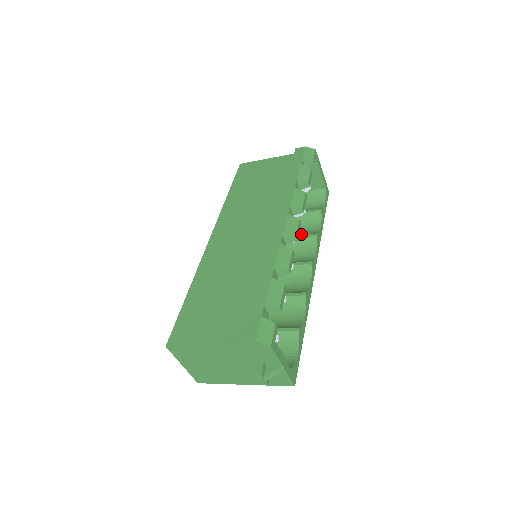
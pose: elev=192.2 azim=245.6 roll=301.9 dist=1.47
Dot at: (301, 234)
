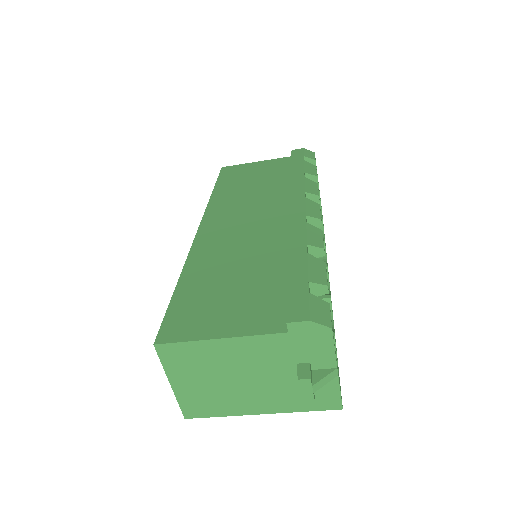
Dot at: occluded
